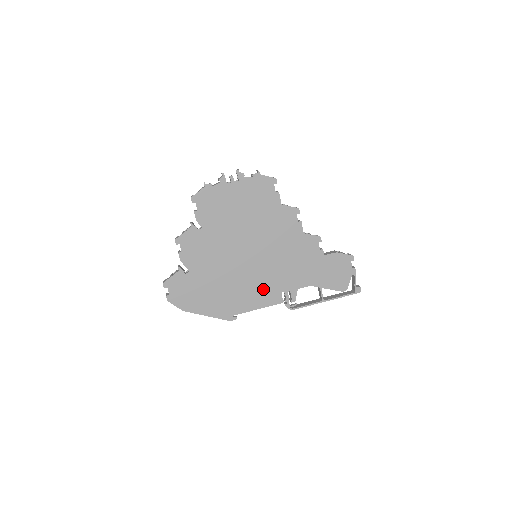
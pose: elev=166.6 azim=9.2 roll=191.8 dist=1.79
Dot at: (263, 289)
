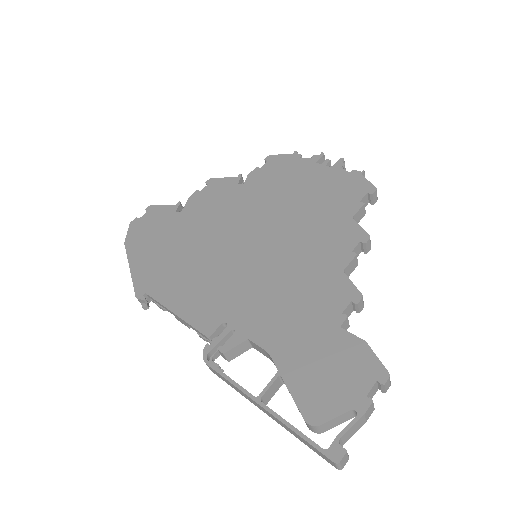
Dot at: (212, 295)
